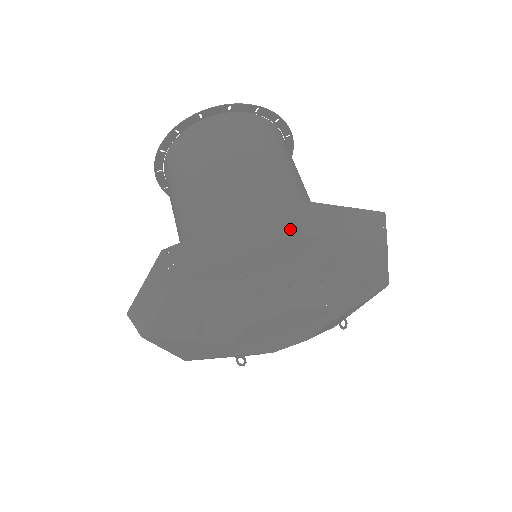
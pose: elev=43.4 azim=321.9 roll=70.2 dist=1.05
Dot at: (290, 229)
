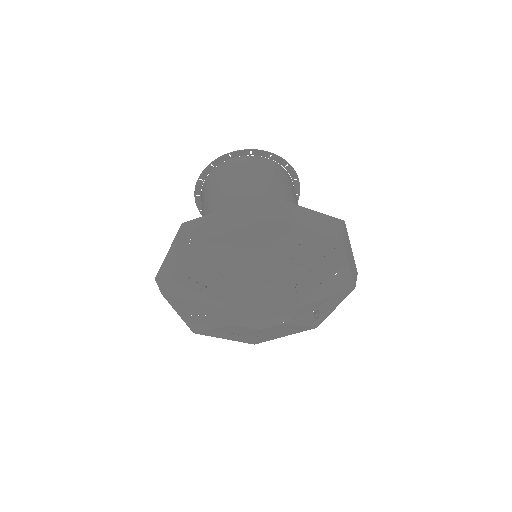
Dot at: (266, 214)
